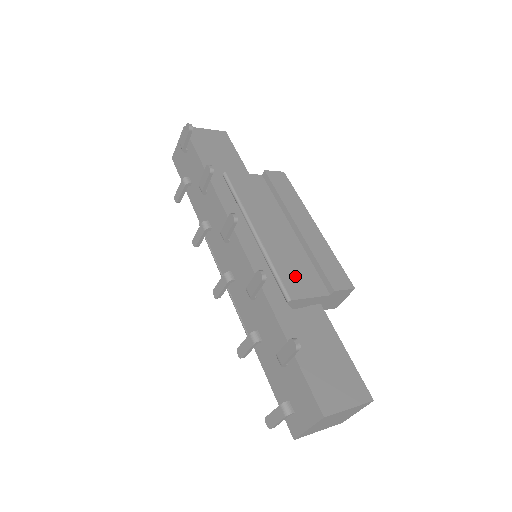
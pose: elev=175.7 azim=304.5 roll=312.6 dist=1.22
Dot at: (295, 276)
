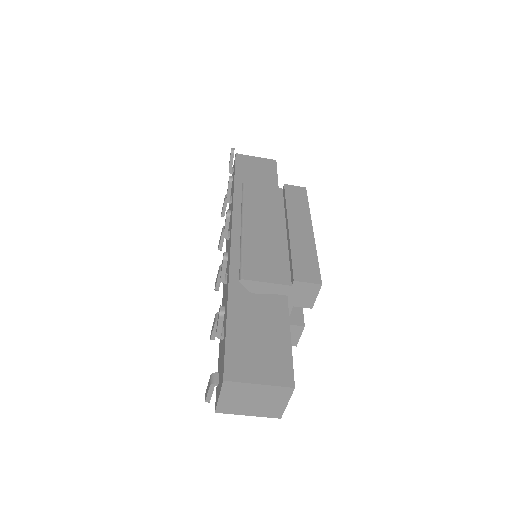
Dot at: (261, 263)
